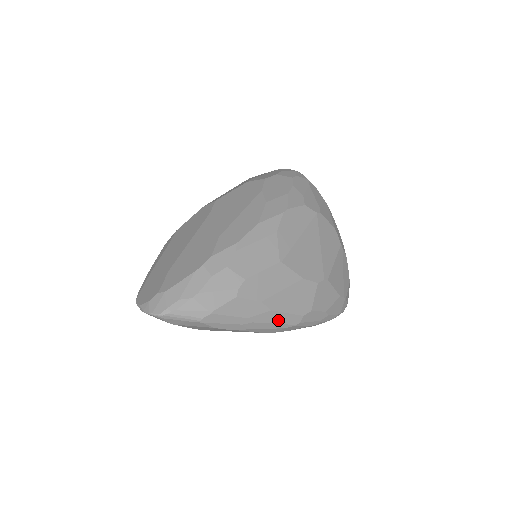
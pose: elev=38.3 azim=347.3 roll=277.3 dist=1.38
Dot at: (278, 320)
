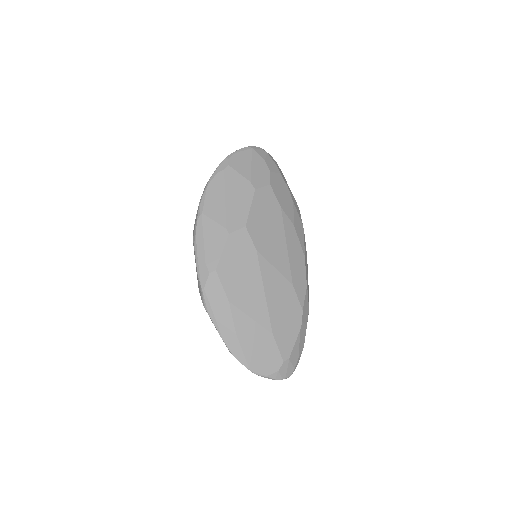
Dot at: occluded
